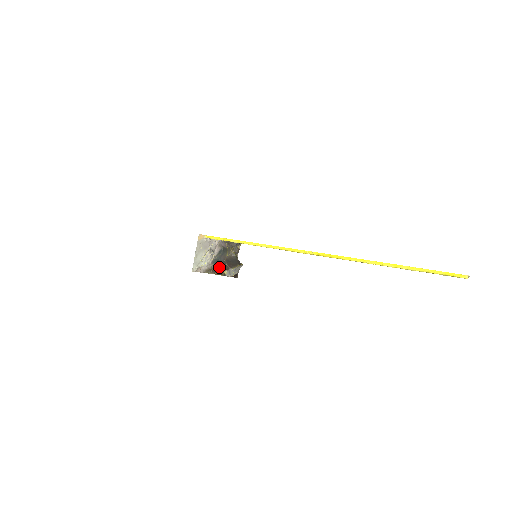
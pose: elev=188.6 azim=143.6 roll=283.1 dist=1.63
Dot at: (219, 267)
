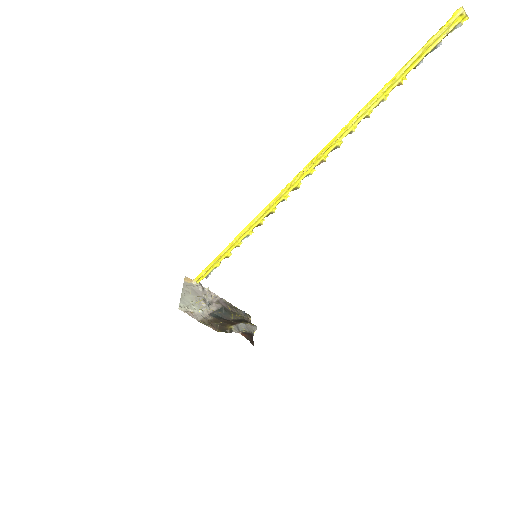
Dot at: (221, 322)
